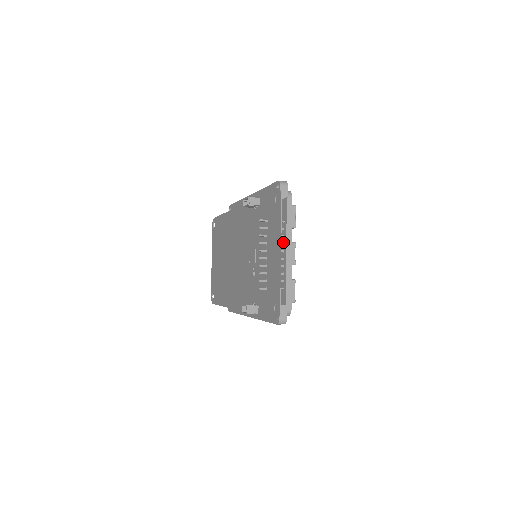
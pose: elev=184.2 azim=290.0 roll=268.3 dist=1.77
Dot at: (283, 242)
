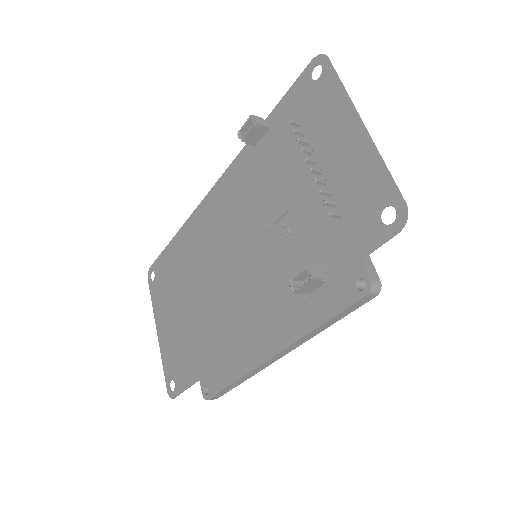
Dot at: occluded
